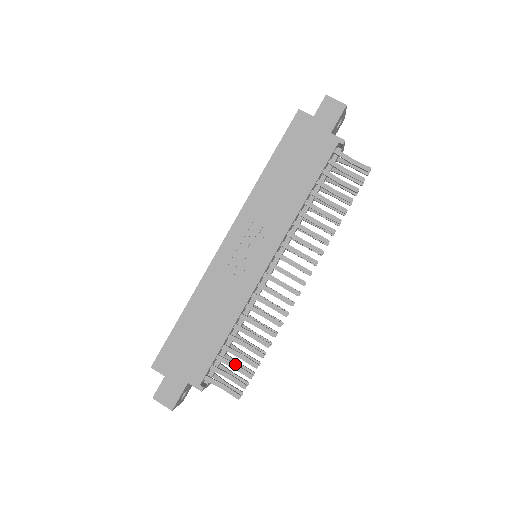
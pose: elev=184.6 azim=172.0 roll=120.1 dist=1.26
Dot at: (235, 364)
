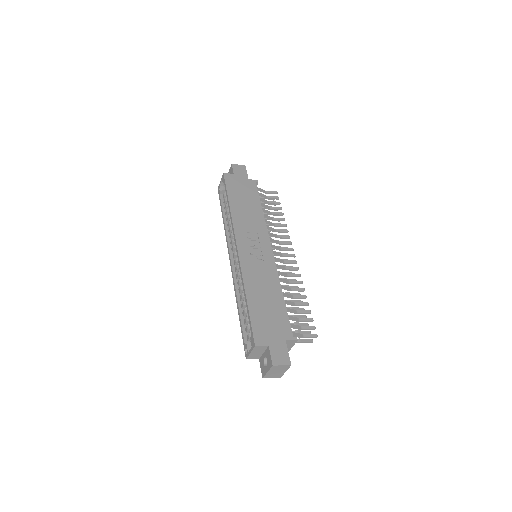
Dot at: (298, 318)
